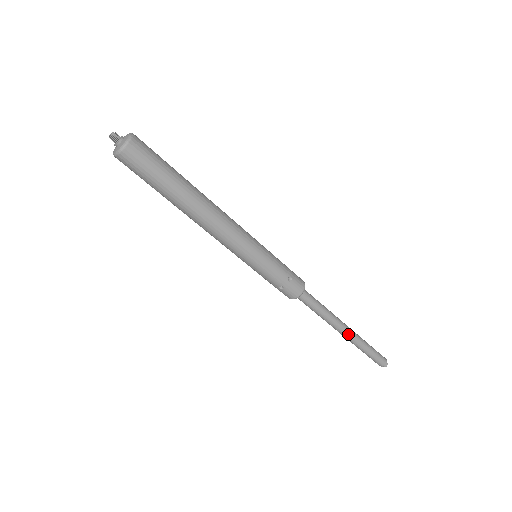
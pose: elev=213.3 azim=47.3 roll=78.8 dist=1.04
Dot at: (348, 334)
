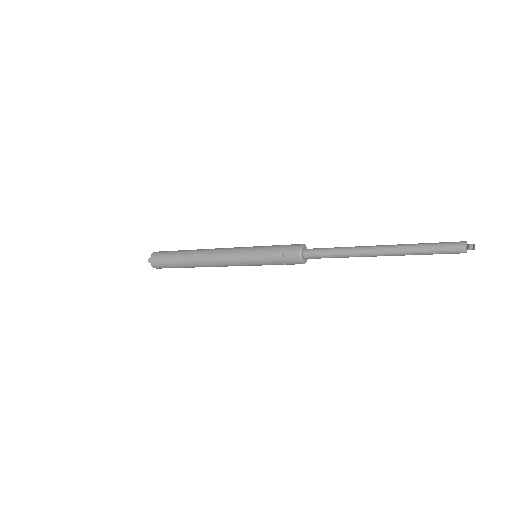
Dot at: (382, 248)
